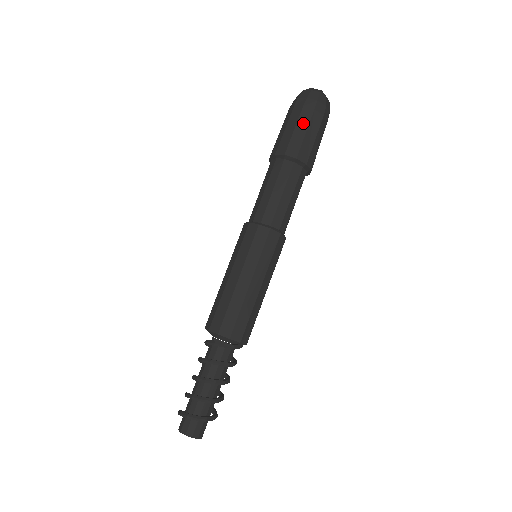
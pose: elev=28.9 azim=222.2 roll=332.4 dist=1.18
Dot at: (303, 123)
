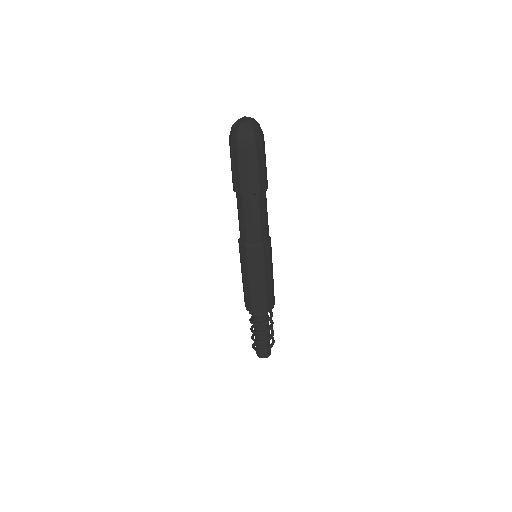
Dot at: (235, 164)
